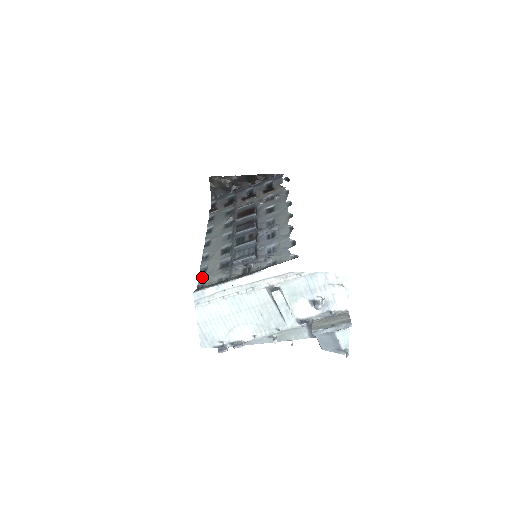
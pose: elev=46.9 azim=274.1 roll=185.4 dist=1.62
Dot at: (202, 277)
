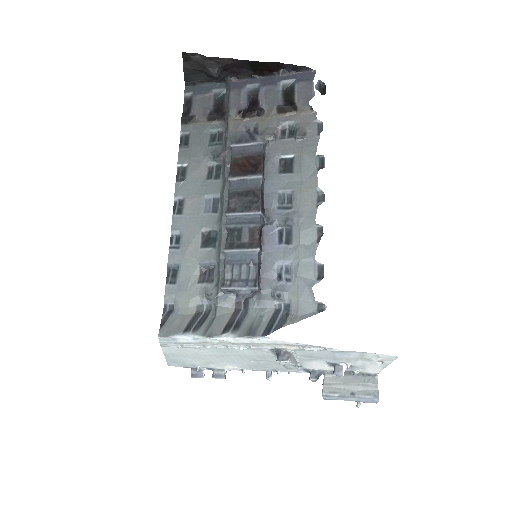
Dot at: (171, 290)
